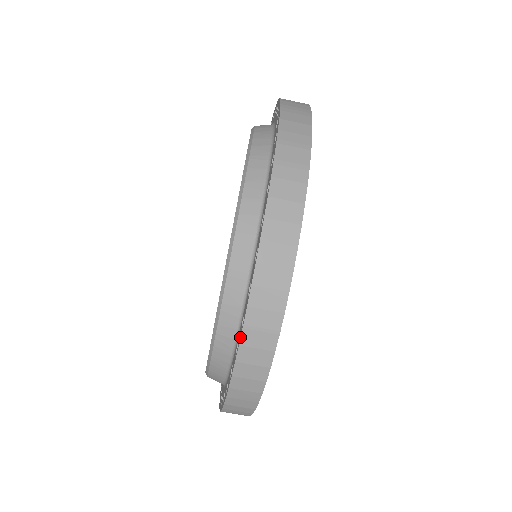
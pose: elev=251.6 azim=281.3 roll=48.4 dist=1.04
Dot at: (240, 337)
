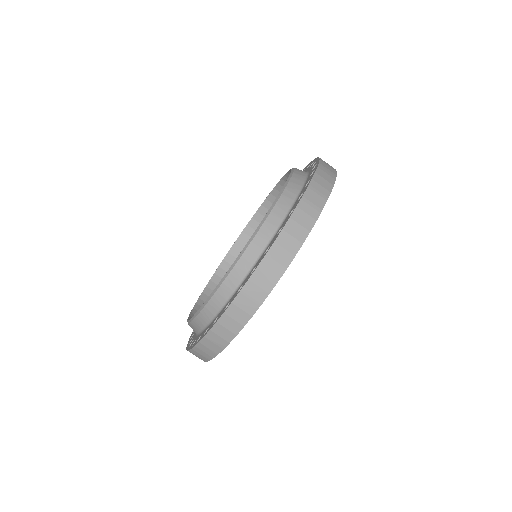
Dot at: (235, 297)
